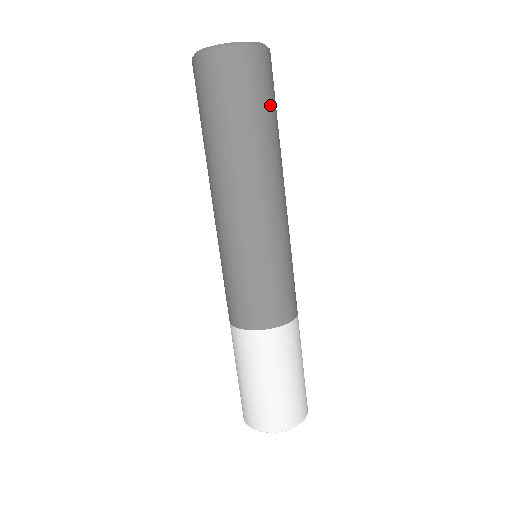
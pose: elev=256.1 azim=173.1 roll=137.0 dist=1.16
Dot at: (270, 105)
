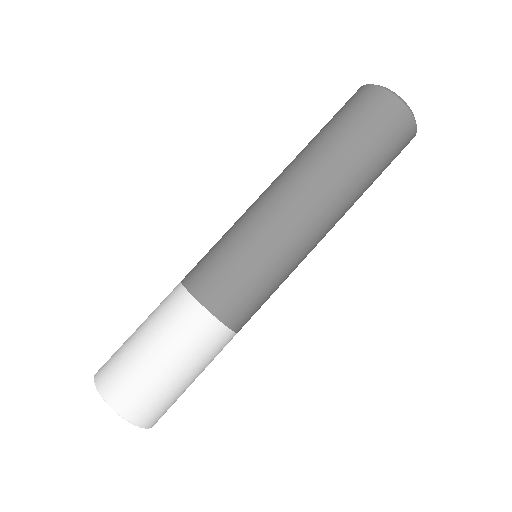
Dot at: occluded
